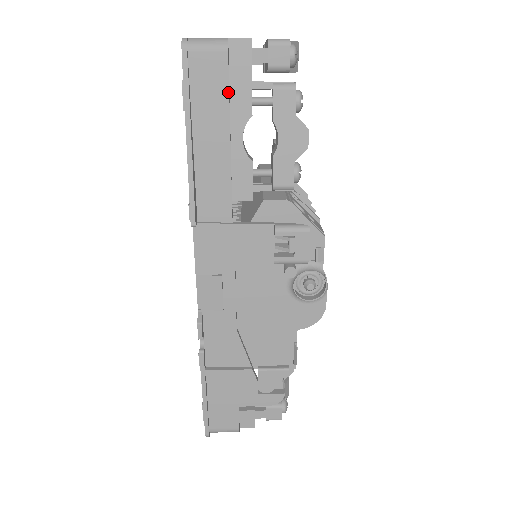
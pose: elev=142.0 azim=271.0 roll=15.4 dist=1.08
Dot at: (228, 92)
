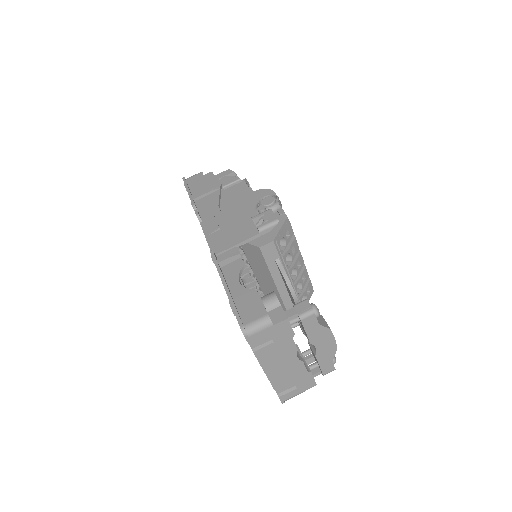
Dot at: occluded
